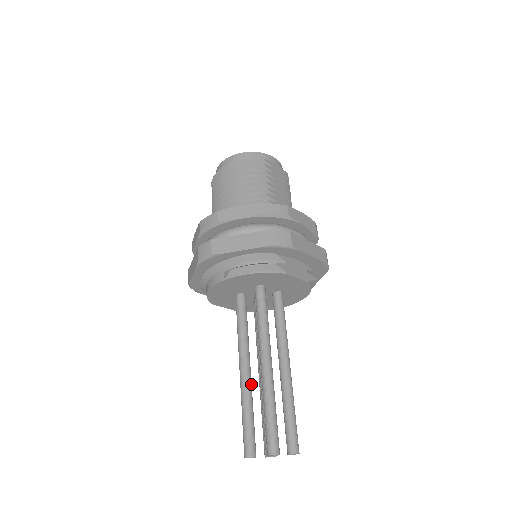
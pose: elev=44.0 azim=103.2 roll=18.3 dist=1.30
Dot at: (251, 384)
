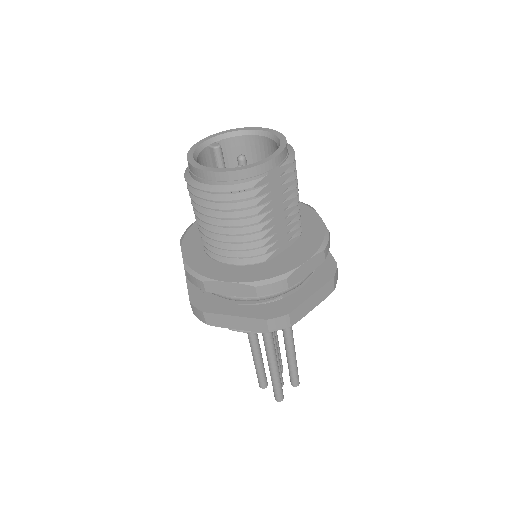
Dot at: (260, 352)
